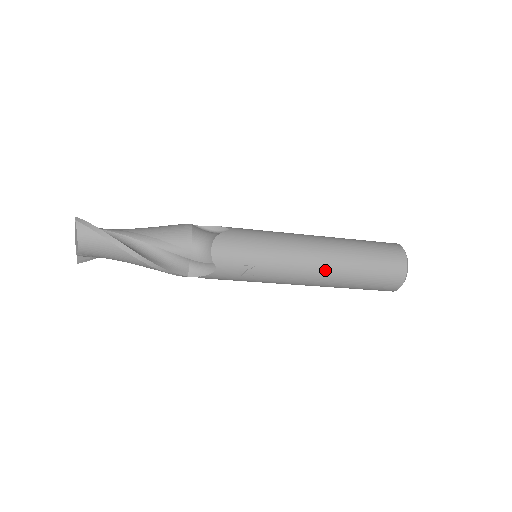
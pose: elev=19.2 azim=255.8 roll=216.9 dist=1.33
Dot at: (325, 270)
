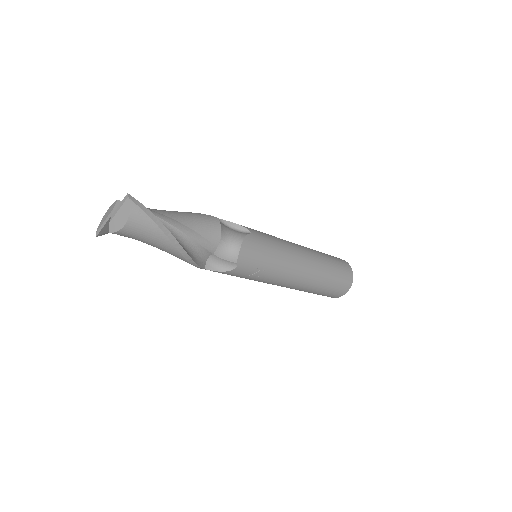
Dot at: (307, 279)
